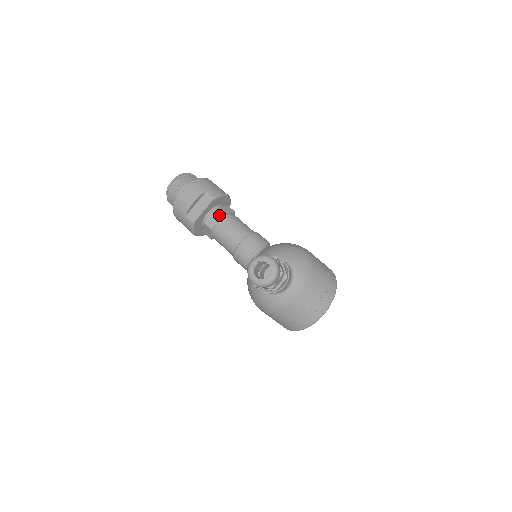
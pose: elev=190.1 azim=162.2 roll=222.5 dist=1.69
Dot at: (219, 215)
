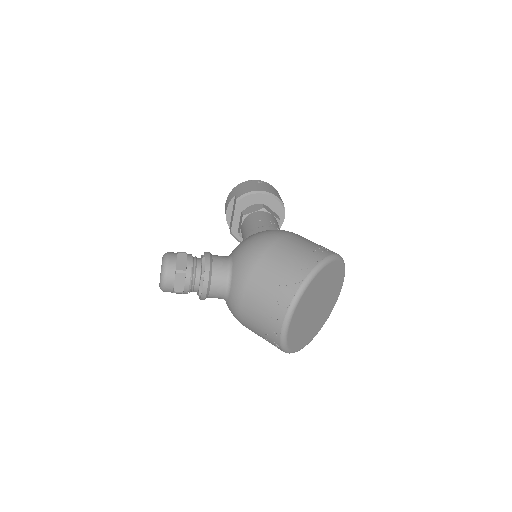
Dot at: (242, 217)
